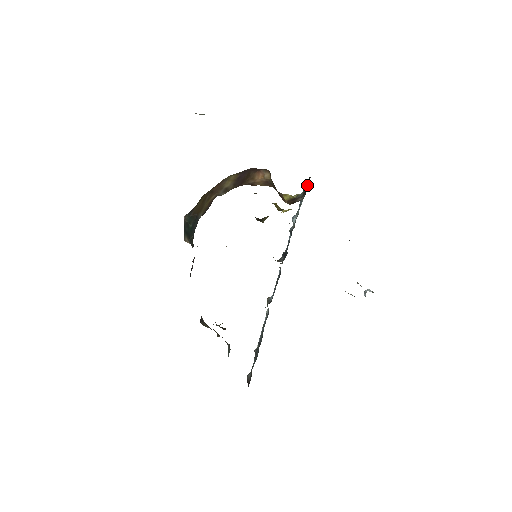
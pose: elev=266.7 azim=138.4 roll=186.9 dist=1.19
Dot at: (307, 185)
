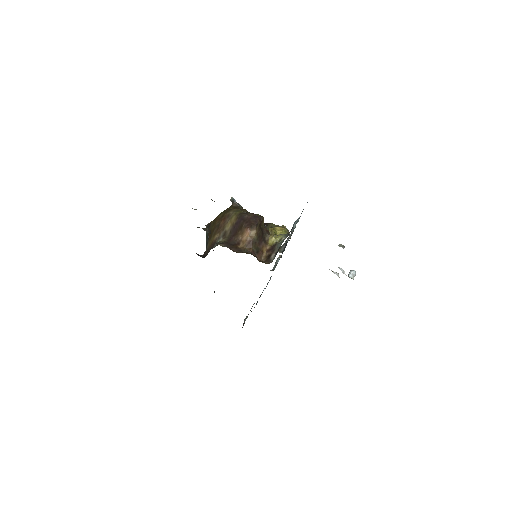
Dot at: occluded
